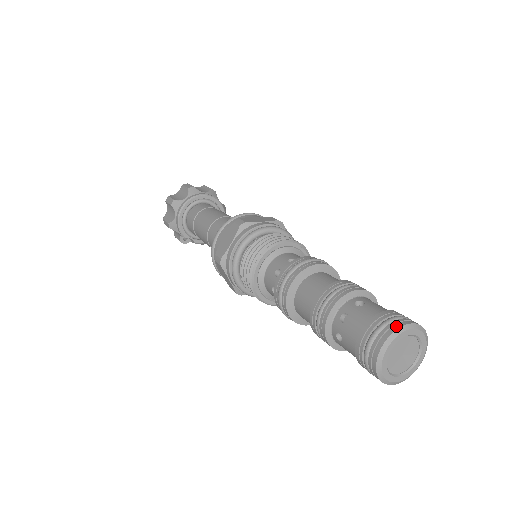
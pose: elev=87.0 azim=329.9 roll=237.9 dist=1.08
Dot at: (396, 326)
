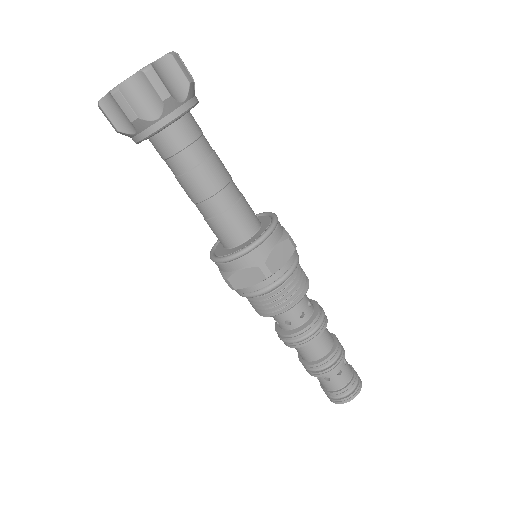
Dot at: (354, 397)
